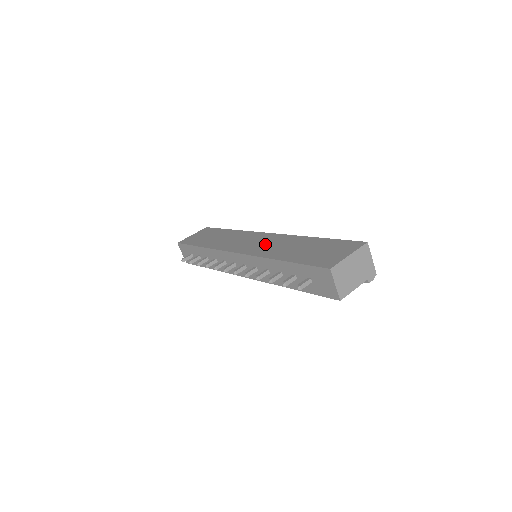
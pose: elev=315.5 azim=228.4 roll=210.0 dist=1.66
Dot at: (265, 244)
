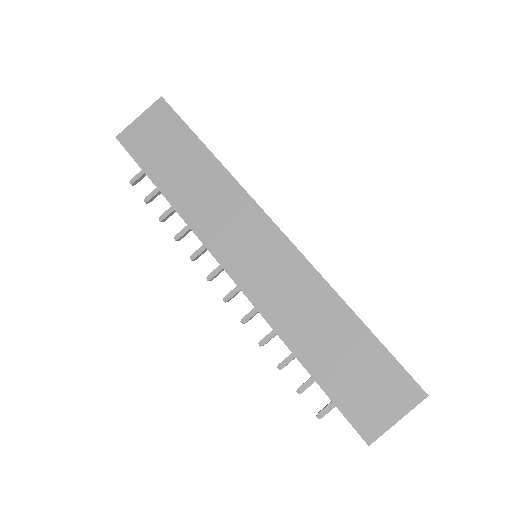
Dot at: (275, 278)
